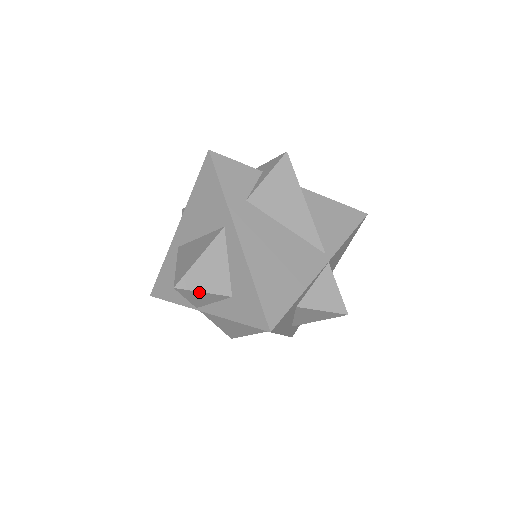
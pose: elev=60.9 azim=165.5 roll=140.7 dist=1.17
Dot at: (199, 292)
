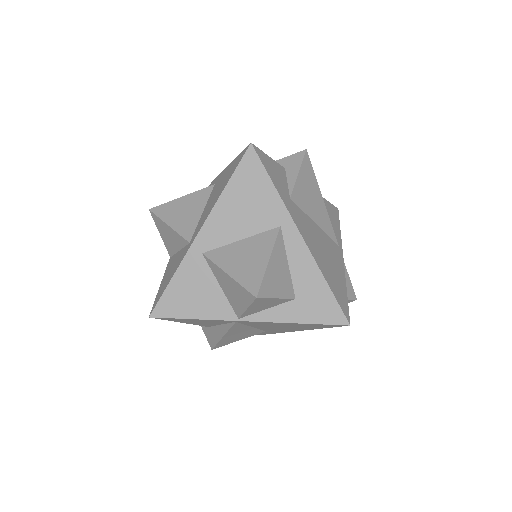
Dot at: (273, 299)
